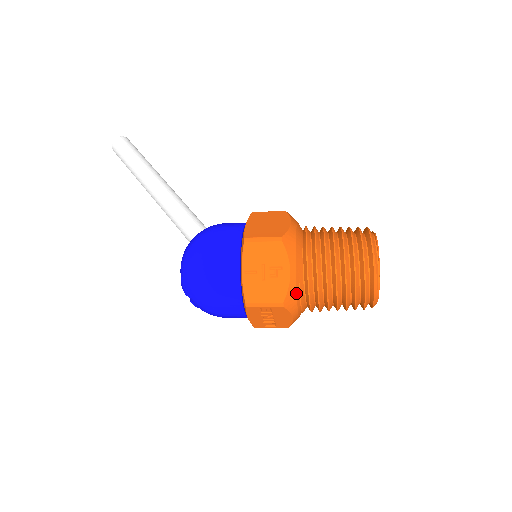
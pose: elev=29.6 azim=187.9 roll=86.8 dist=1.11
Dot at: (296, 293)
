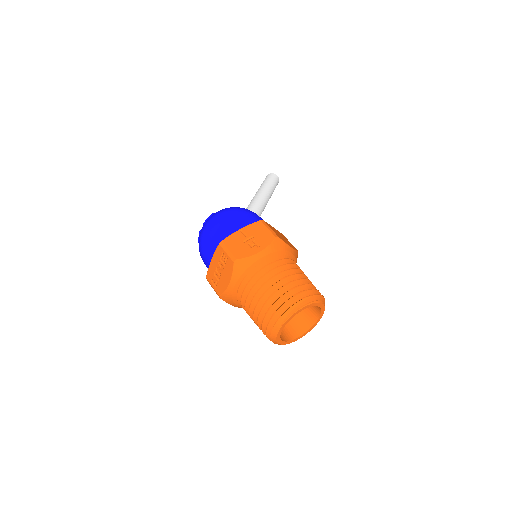
Dot at: (248, 267)
